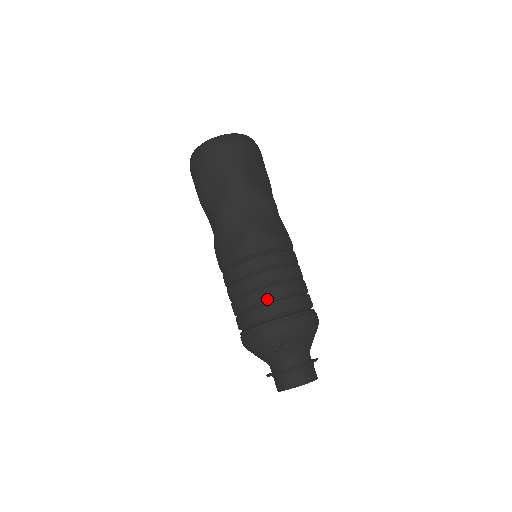
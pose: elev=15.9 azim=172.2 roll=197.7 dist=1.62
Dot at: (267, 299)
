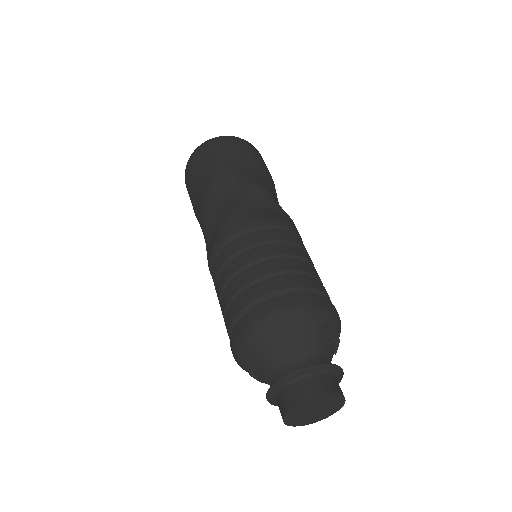
Dot at: (316, 276)
